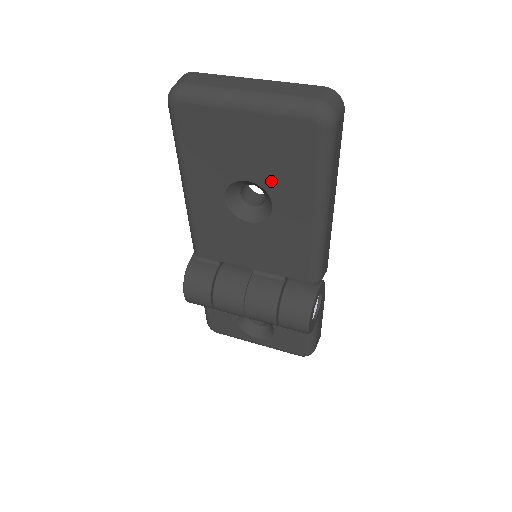
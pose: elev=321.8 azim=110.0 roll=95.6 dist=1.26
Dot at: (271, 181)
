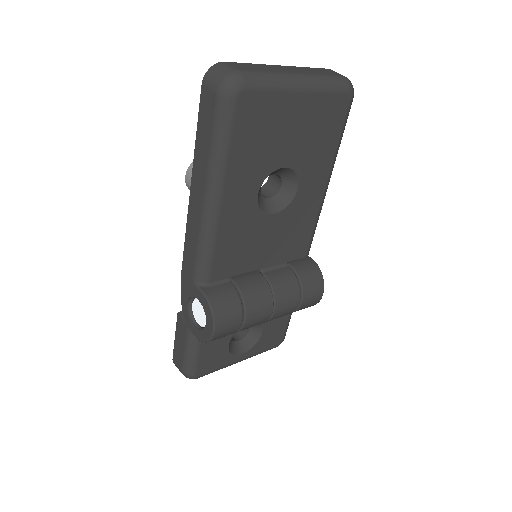
Dot at: (303, 161)
